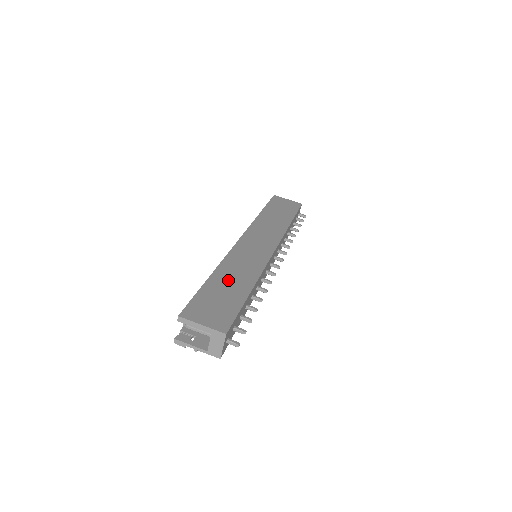
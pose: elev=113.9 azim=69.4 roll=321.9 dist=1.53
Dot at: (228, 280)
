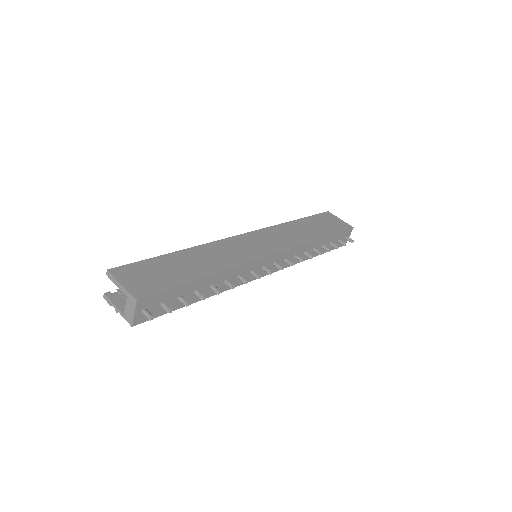
Dot at: (191, 260)
